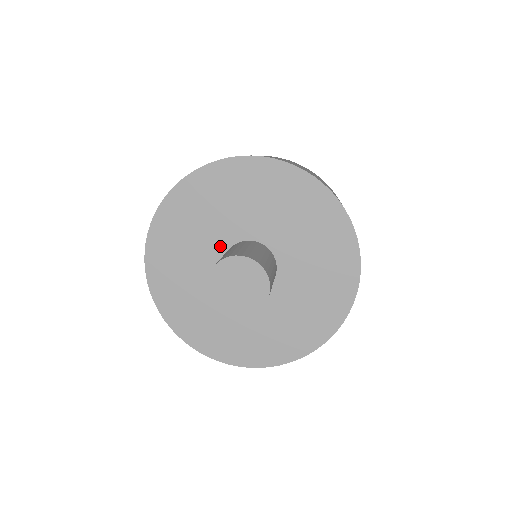
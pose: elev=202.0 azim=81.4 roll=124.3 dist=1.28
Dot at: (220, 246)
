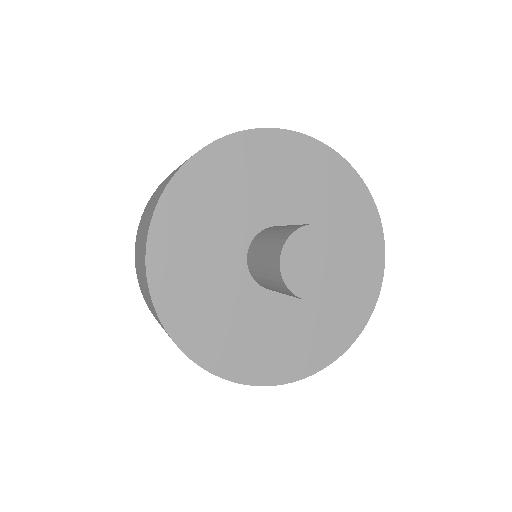
Dot at: (248, 228)
